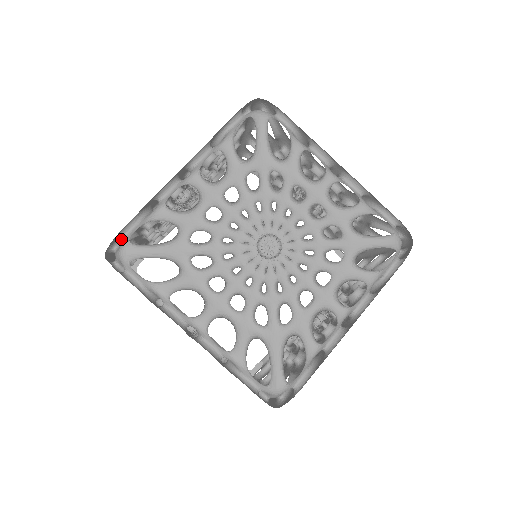
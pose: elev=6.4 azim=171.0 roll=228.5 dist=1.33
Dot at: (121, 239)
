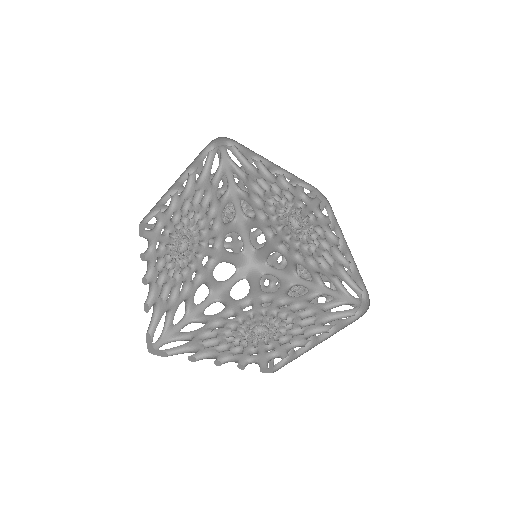
Dot at: occluded
